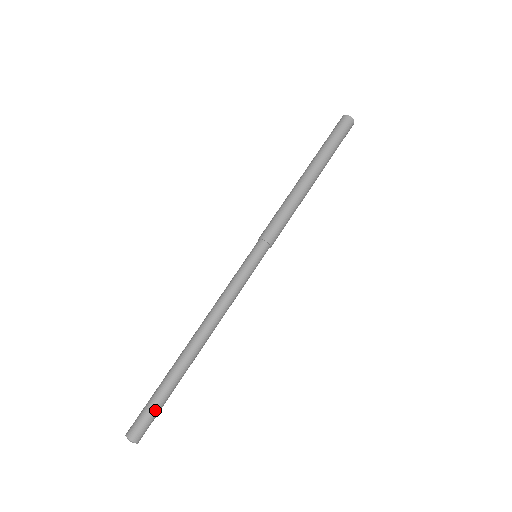
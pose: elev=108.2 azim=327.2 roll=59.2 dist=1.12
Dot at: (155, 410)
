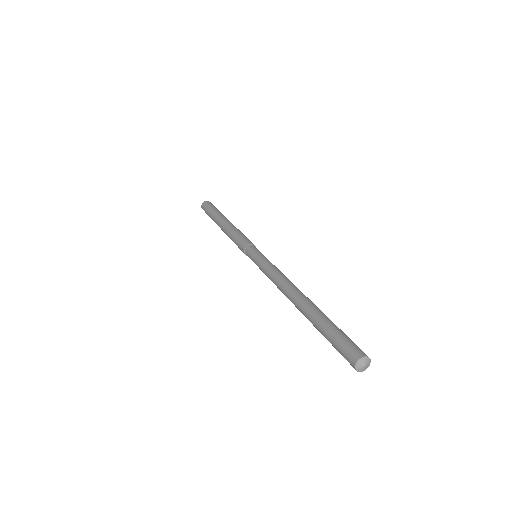
Dot at: (345, 335)
